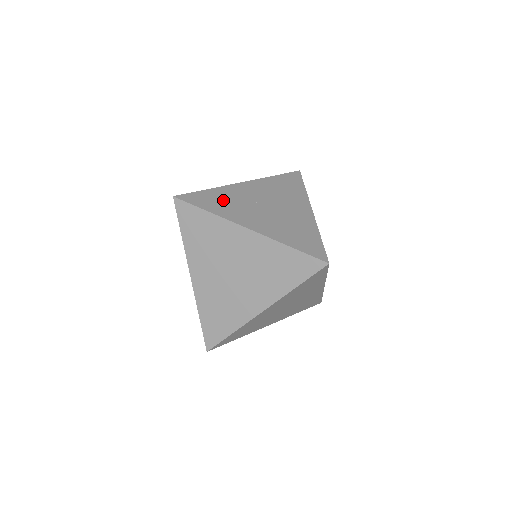
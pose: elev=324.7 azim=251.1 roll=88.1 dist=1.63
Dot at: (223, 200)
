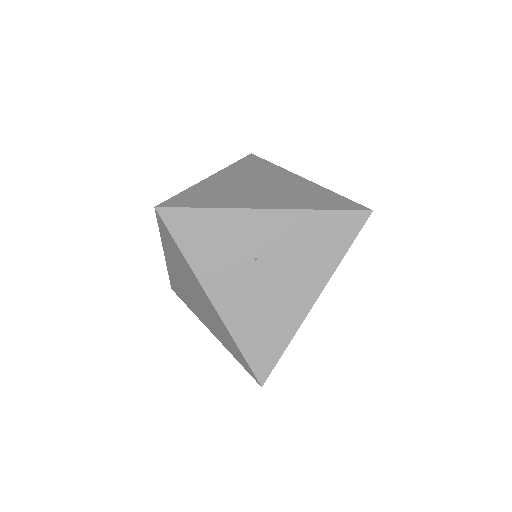
Dot at: (214, 239)
